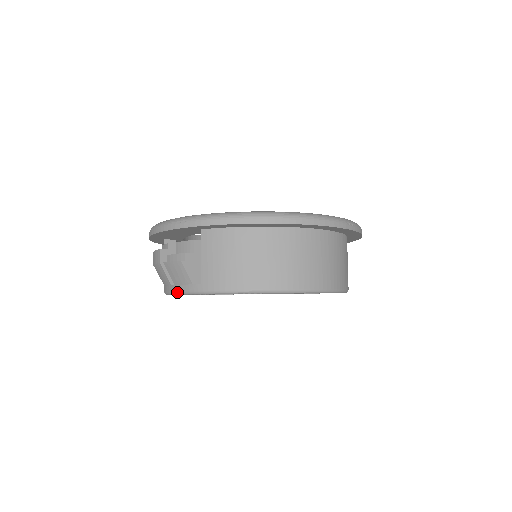
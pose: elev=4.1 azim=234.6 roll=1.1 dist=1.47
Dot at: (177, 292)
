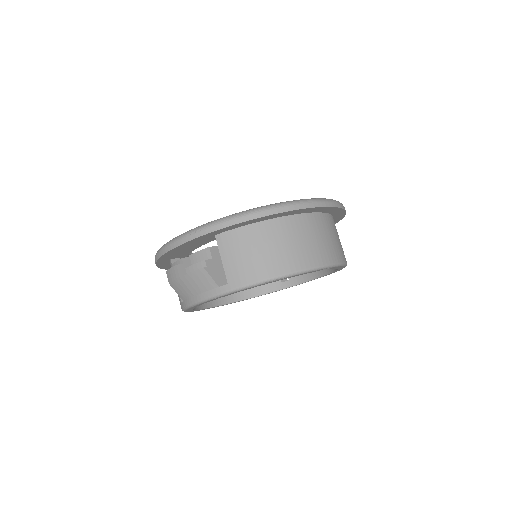
Dot at: (203, 300)
